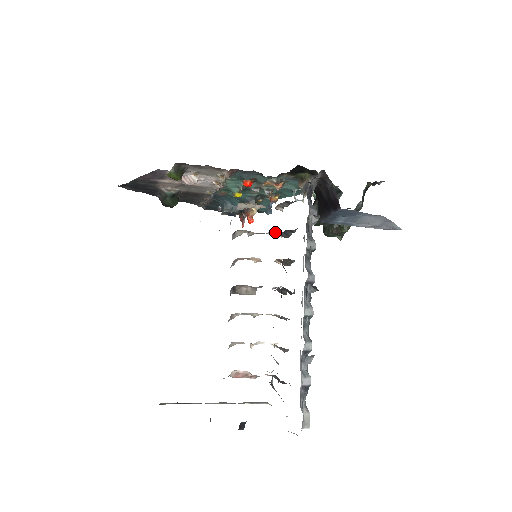
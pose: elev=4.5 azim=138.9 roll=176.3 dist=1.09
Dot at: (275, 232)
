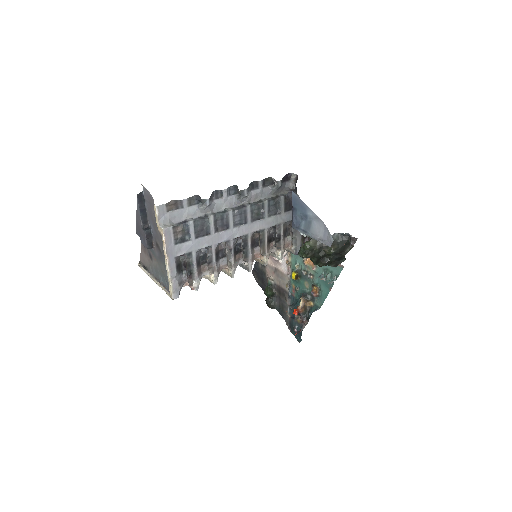
Dot at: (276, 250)
